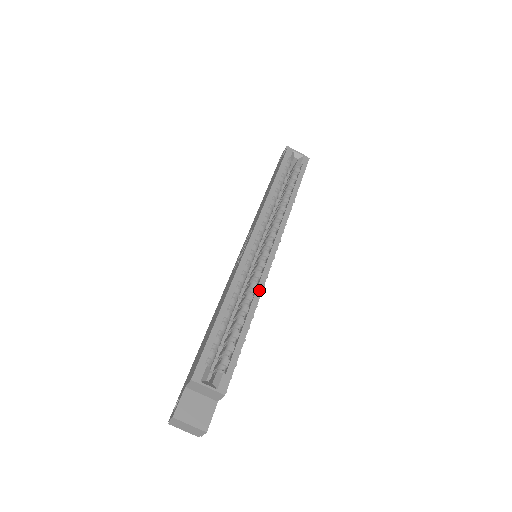
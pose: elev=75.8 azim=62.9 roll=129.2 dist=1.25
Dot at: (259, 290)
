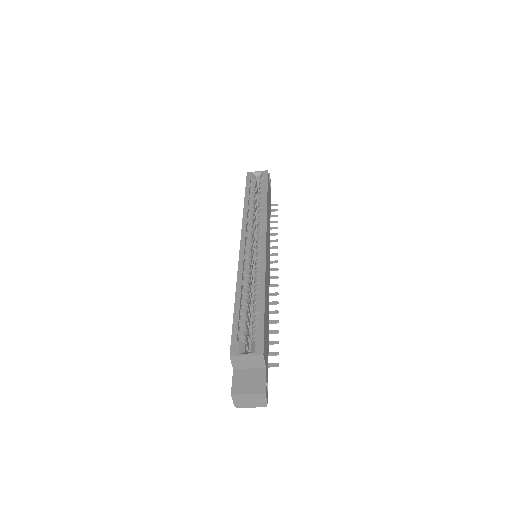
Dot at: (262, 272)
